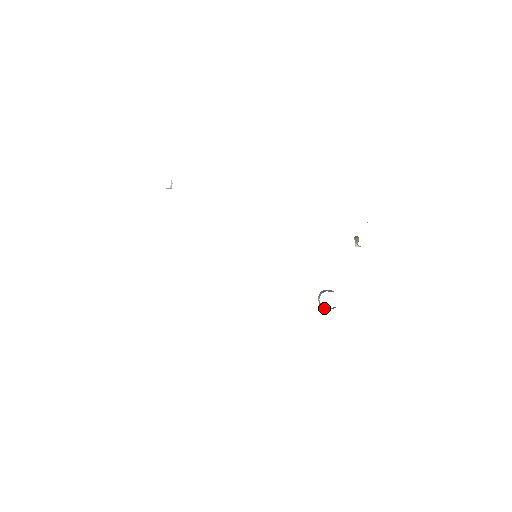
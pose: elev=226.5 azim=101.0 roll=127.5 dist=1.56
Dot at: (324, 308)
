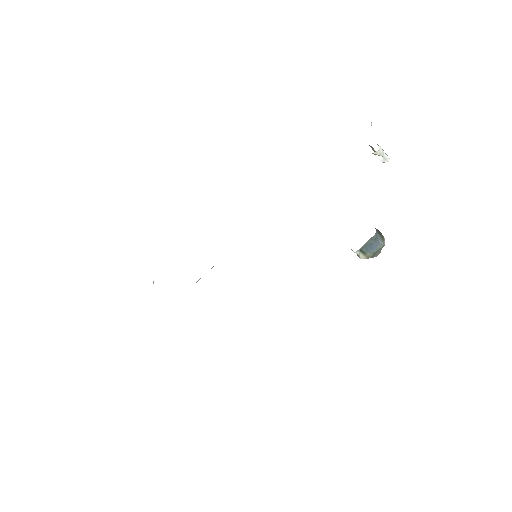
Dot at: (359, 252)
